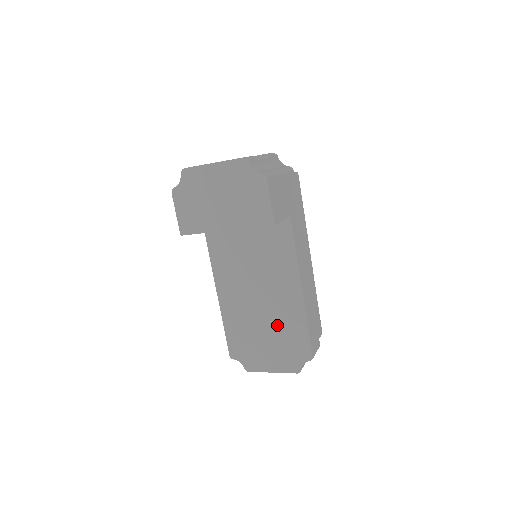
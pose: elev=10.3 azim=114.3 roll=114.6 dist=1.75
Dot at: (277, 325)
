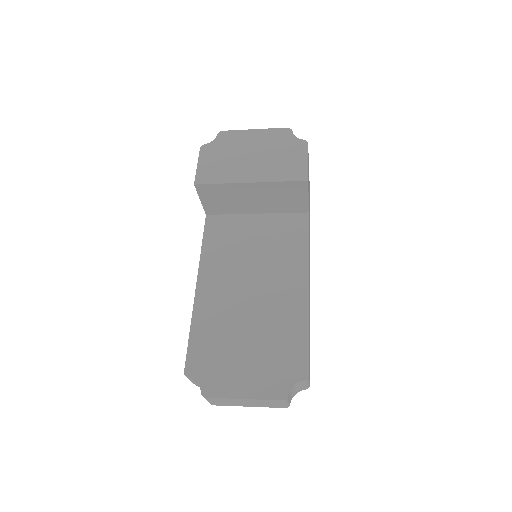
Dot at: (267, 329)
